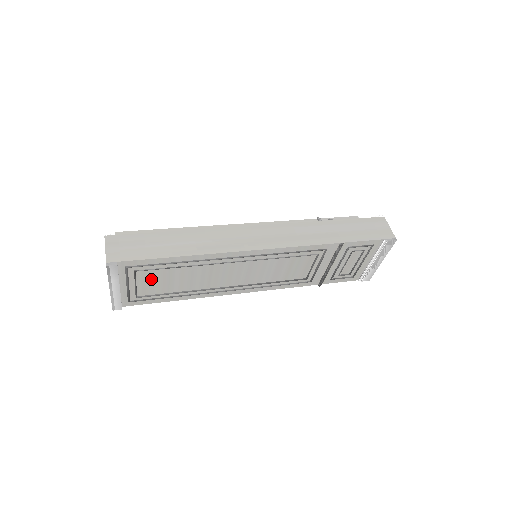
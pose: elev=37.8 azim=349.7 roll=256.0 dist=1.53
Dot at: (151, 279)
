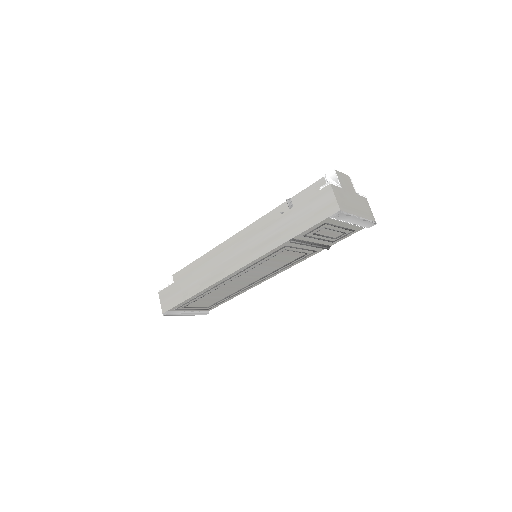
Dot at: (199, 303)
